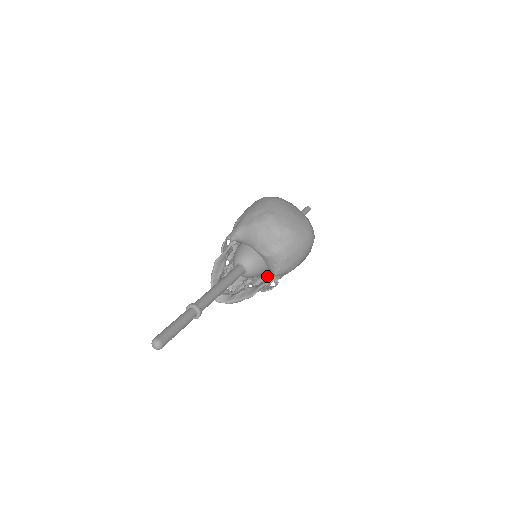
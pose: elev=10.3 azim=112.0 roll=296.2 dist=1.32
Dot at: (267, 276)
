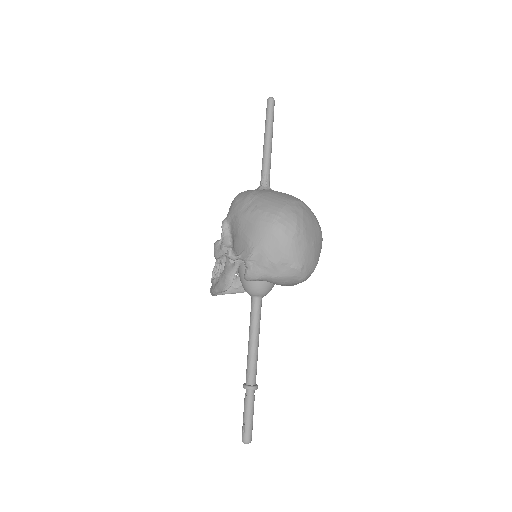
Dot at: occluded
